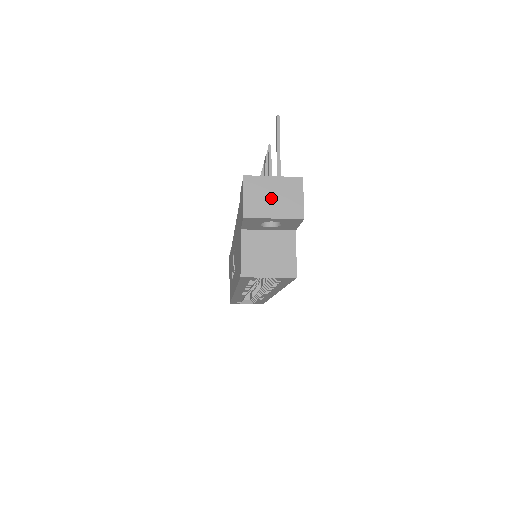
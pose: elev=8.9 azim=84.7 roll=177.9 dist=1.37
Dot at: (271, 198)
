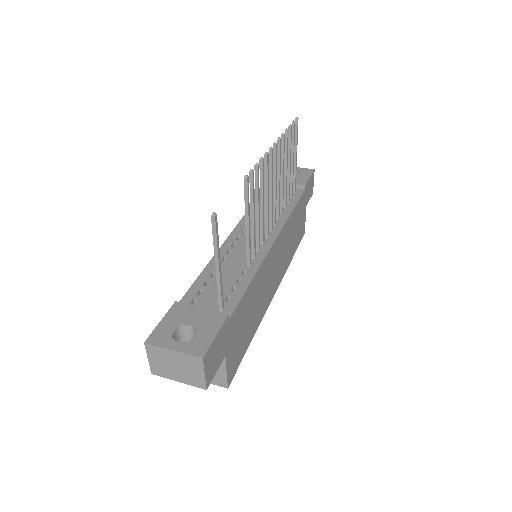
Dot at: (173, 367)
